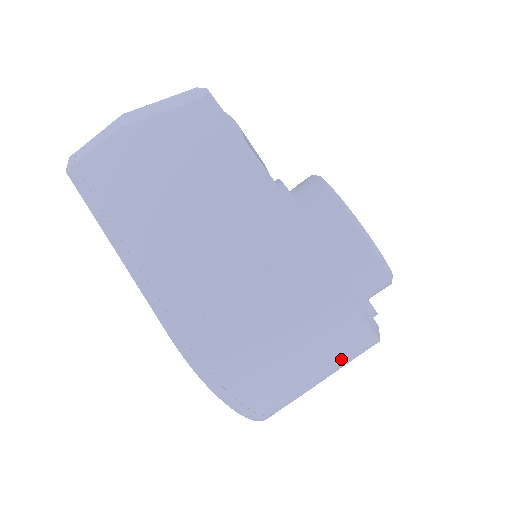
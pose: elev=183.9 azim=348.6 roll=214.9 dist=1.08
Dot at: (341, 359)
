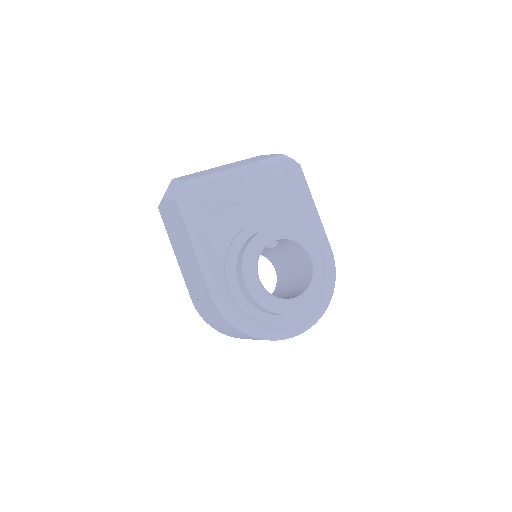
Dot at: occluded
